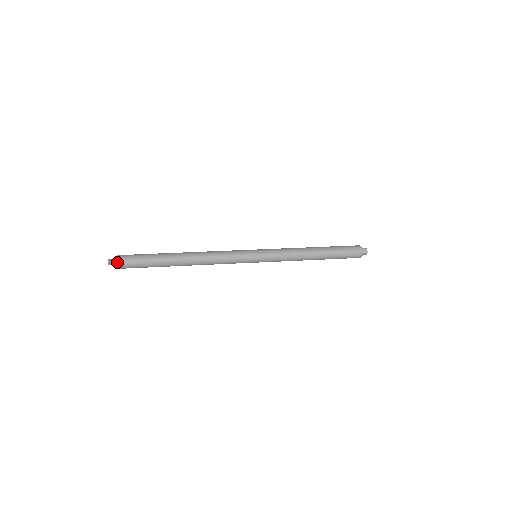
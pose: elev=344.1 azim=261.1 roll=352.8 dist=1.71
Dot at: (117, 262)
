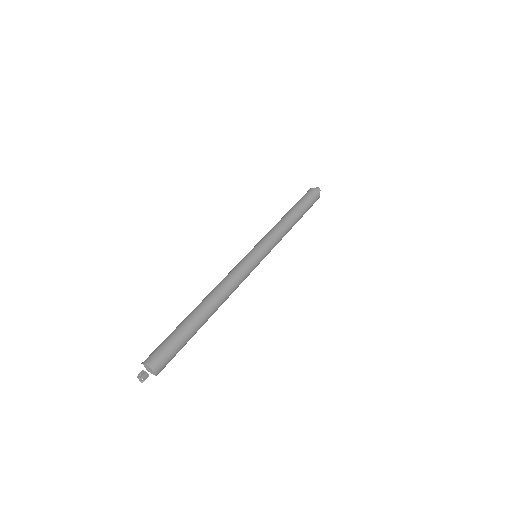
Dot at: (153, 370)
